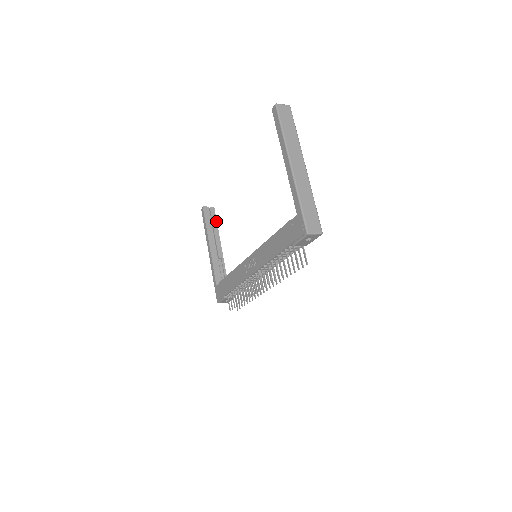
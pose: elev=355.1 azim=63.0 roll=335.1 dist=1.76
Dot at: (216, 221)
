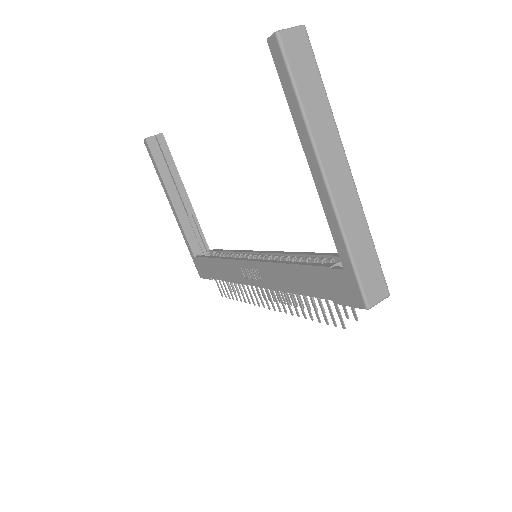
Dot at: (171, 157)
